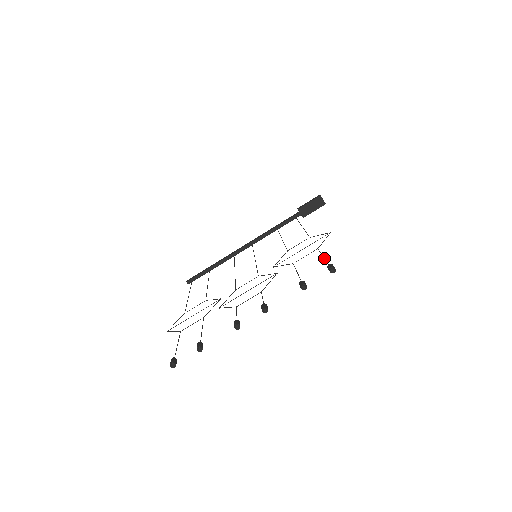
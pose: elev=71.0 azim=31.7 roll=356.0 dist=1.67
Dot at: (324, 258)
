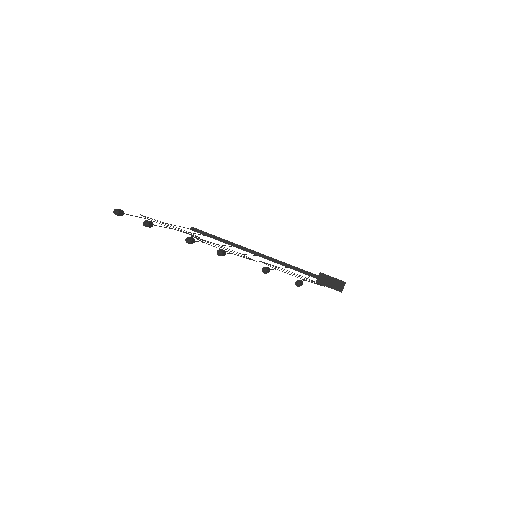
Dot at: occluded
